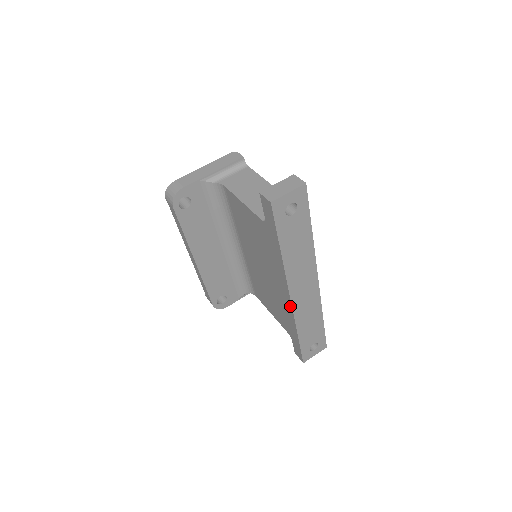
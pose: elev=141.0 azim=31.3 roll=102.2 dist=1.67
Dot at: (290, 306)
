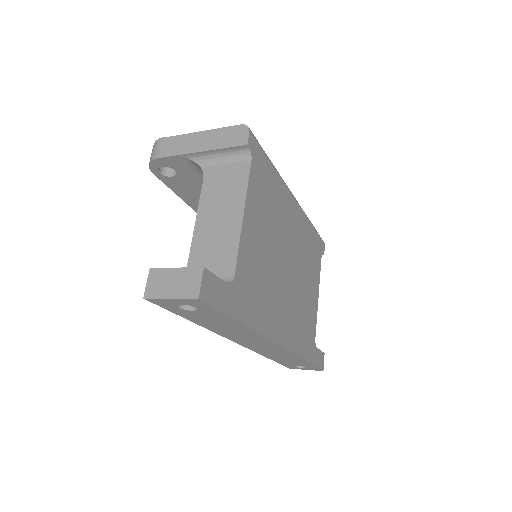
Dot at: occluded
